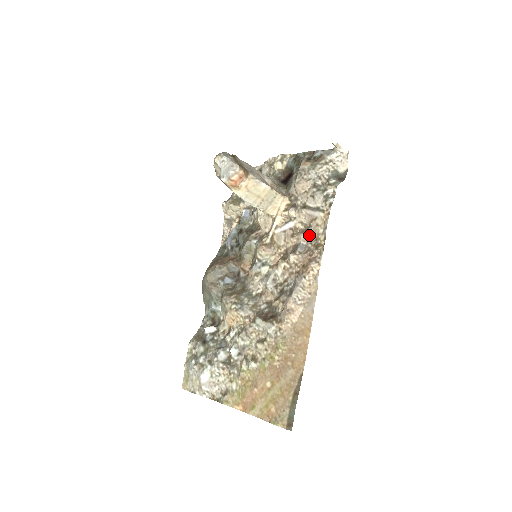
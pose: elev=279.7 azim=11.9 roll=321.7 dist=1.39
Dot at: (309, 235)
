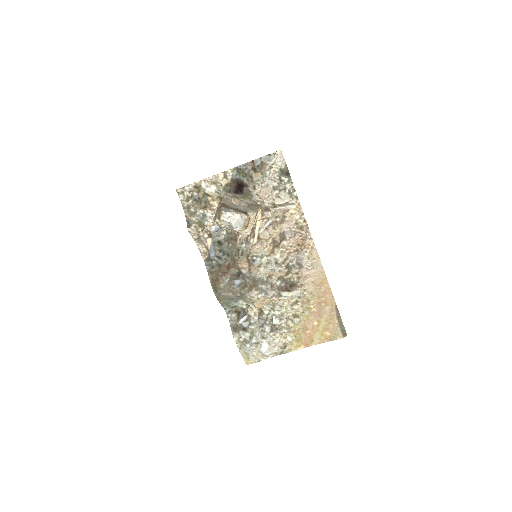
Dot at: (288, 223)
